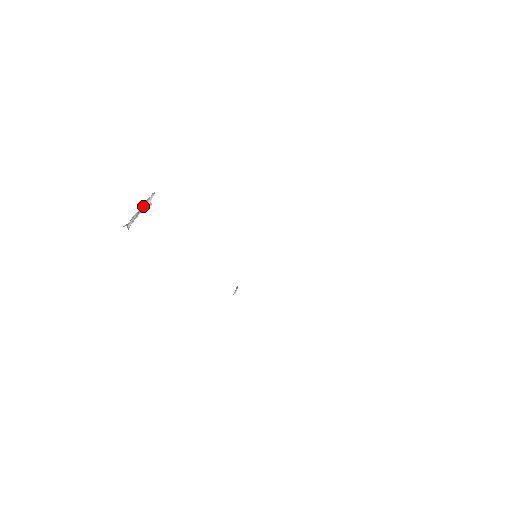
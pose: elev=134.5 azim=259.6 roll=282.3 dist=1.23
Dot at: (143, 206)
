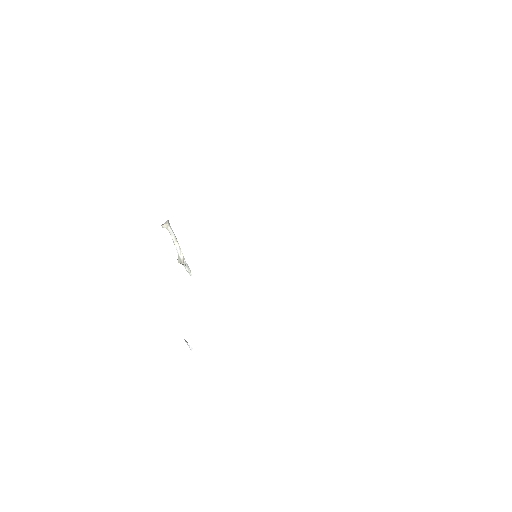
Dot at: (181, 252)
